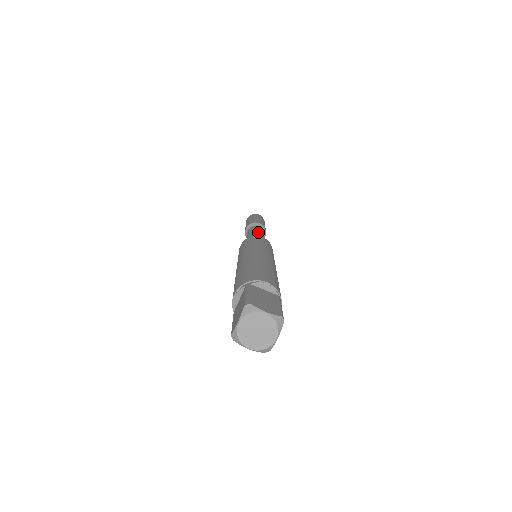
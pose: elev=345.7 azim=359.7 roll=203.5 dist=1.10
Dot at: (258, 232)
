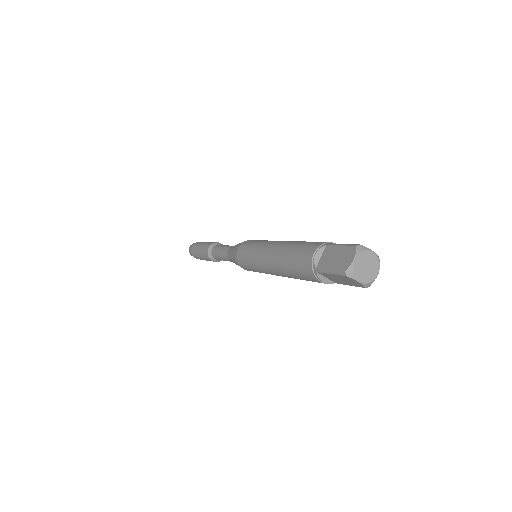
Dot at: occluded
